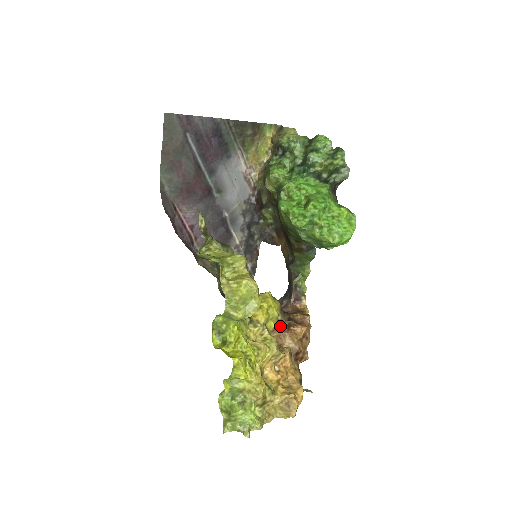
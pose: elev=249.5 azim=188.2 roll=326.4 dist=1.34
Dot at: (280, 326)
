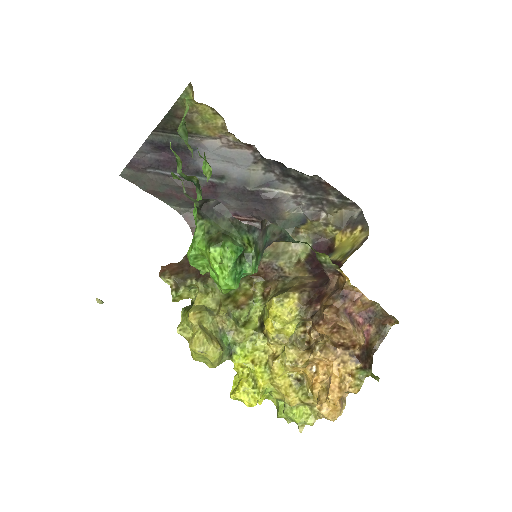
Dot at: occluded
